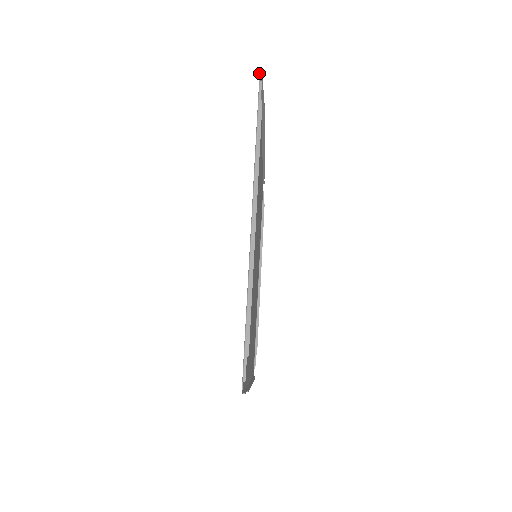
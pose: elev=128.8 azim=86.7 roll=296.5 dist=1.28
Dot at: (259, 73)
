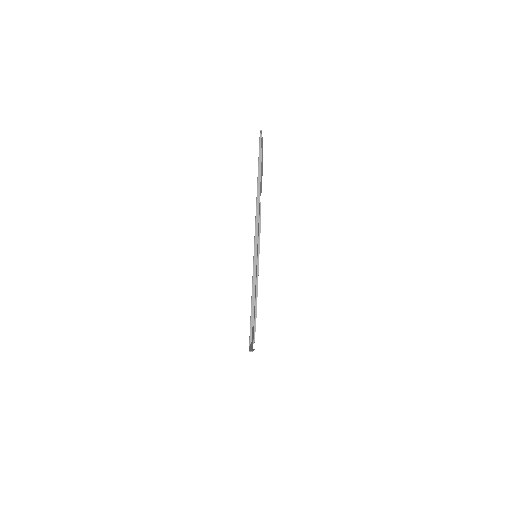
Dot at: occluded
